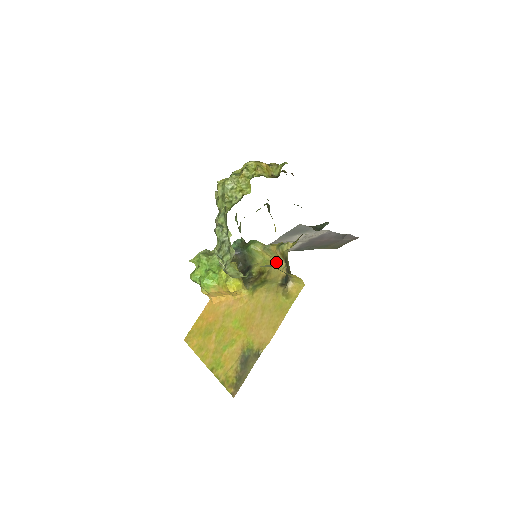
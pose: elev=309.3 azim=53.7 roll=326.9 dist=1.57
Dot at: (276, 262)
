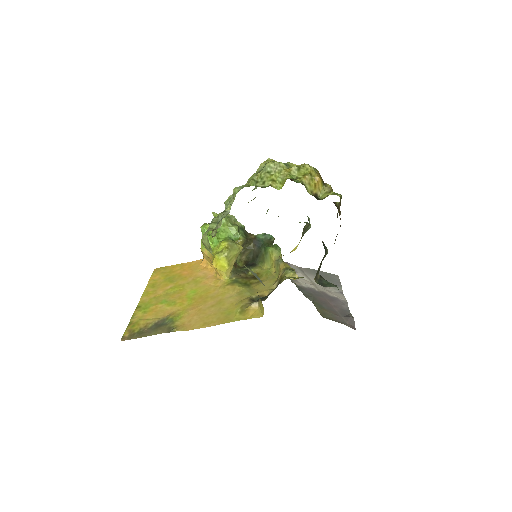
Dot at: (273, 280)
